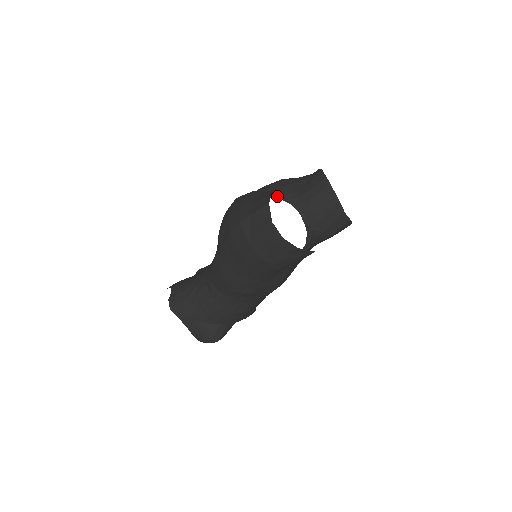
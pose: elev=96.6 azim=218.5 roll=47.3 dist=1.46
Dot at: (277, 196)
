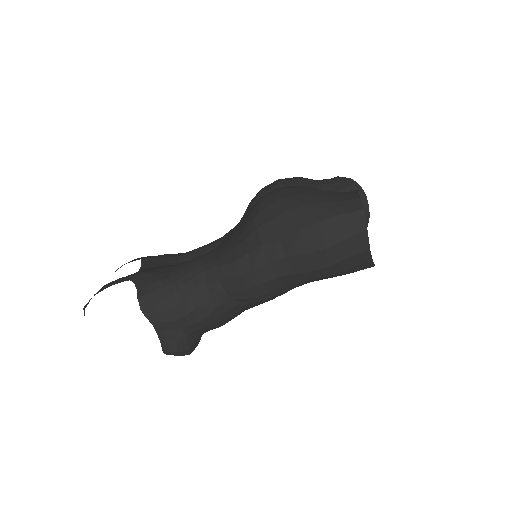
Dot at: occluded
